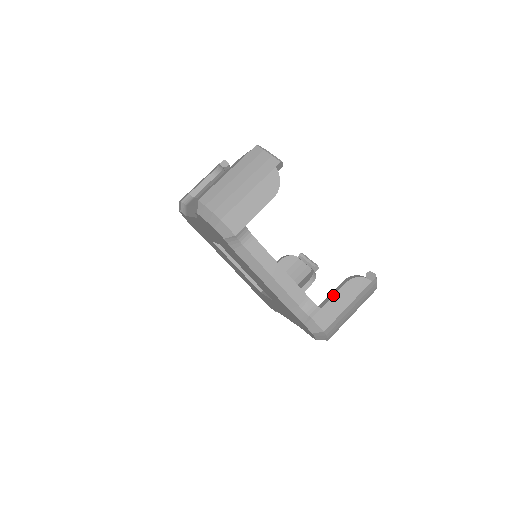
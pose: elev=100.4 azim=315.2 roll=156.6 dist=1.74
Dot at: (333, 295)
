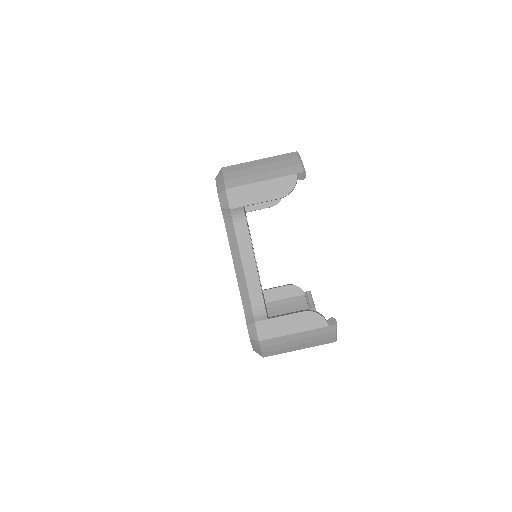
Dot at: (286, 314)
